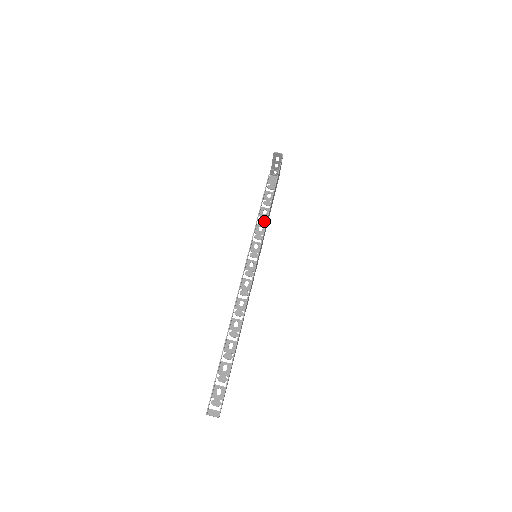
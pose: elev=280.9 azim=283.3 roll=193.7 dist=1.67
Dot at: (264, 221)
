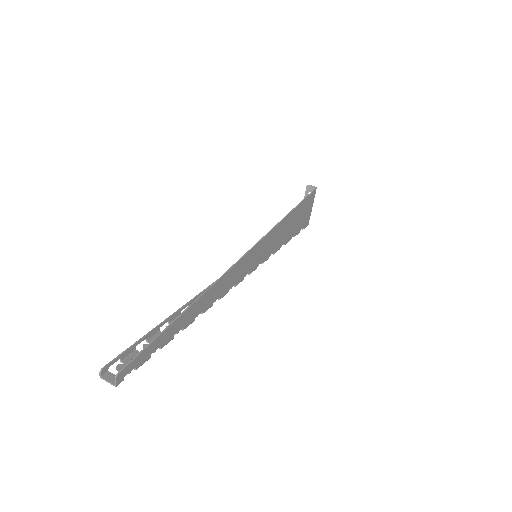
Dot at: occluded
